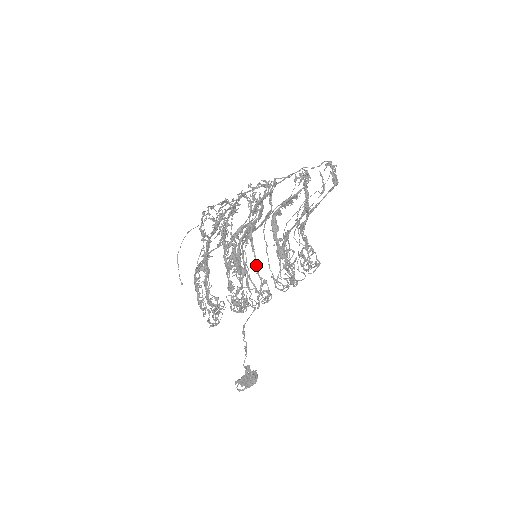
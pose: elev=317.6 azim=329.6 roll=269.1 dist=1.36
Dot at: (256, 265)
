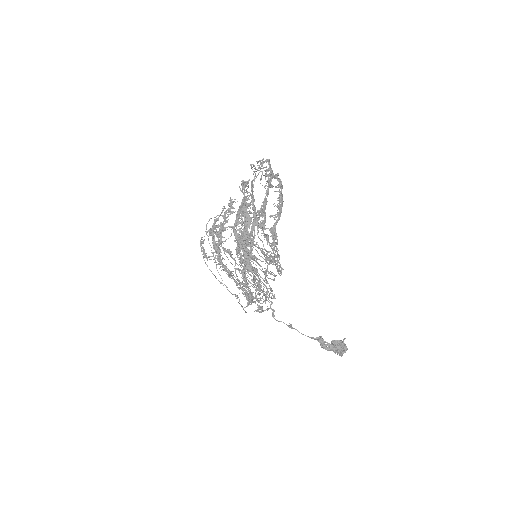
Dot at: occluded
